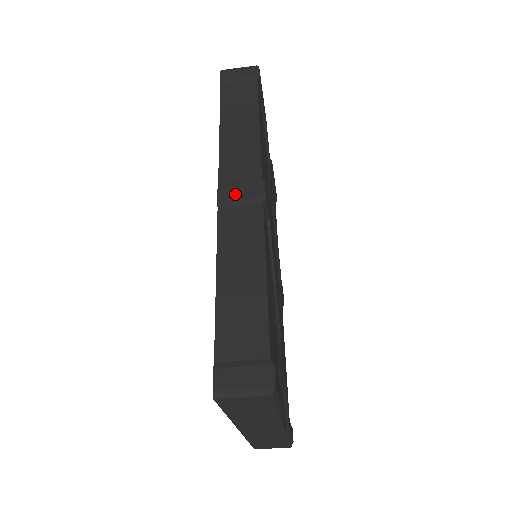
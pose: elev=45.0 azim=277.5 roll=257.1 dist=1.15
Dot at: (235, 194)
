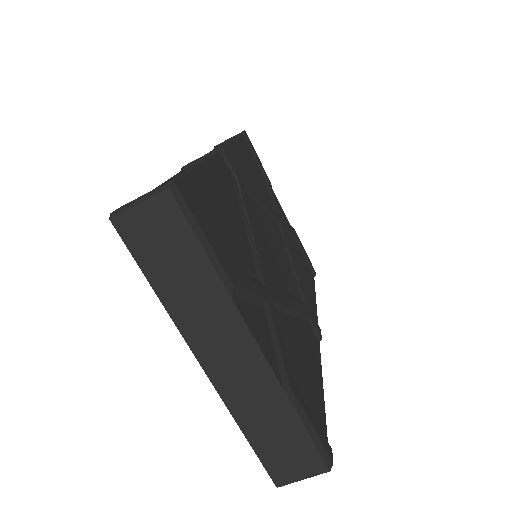
Dot at: (197, 159)
